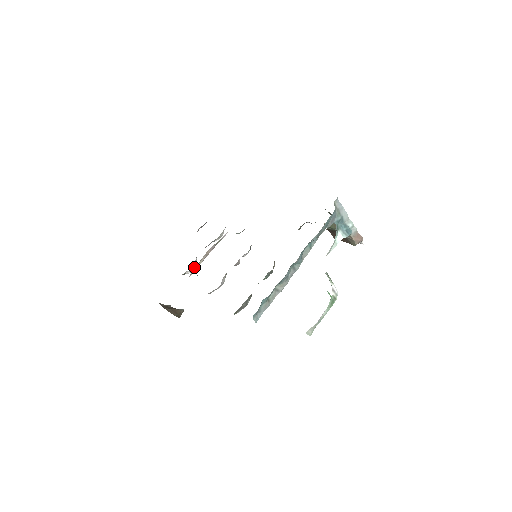
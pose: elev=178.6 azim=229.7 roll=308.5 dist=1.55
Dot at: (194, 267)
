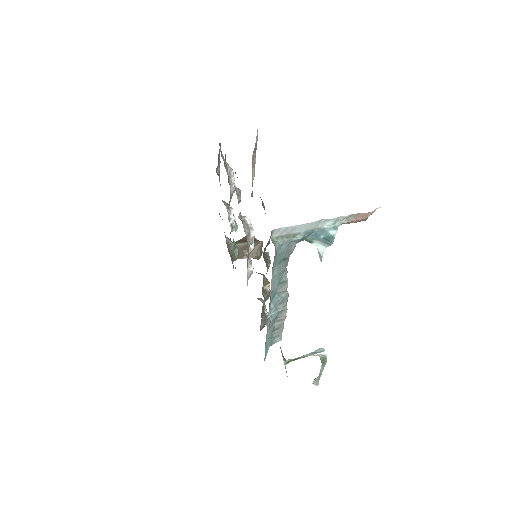
Dot at: (234, 225)
